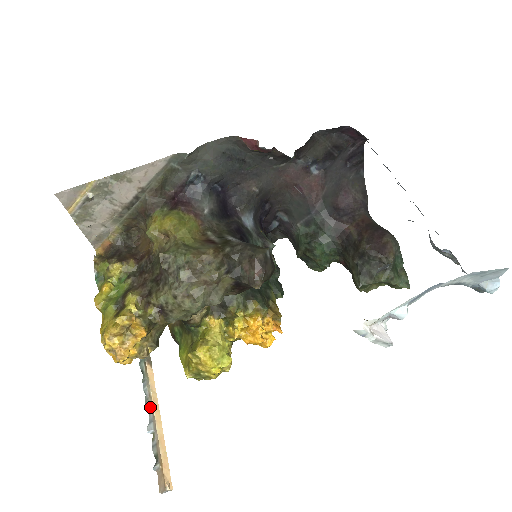
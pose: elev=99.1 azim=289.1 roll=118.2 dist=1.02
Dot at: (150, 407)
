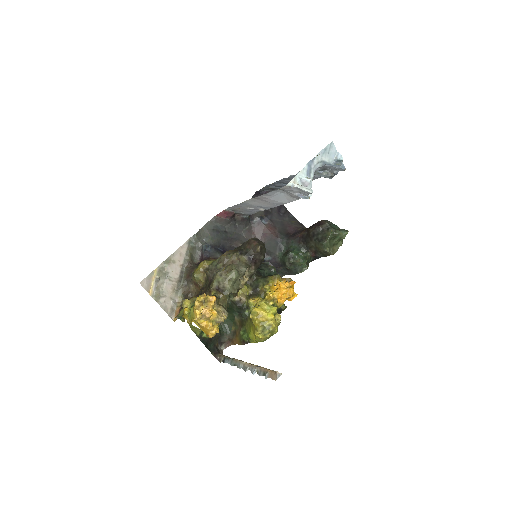
Dot at: (248, 367)
